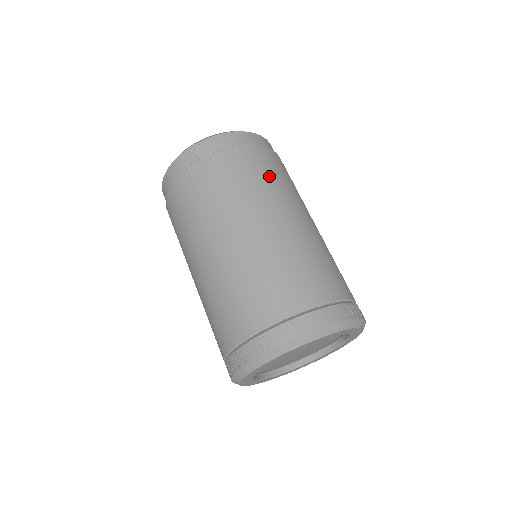
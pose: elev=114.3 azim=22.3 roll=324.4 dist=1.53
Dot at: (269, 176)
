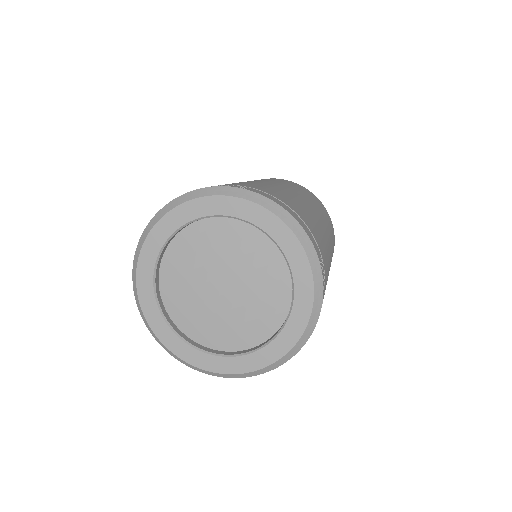
Dot at: (328, 221)
